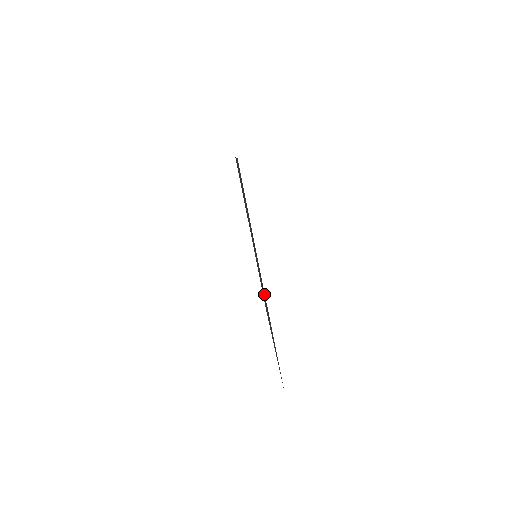
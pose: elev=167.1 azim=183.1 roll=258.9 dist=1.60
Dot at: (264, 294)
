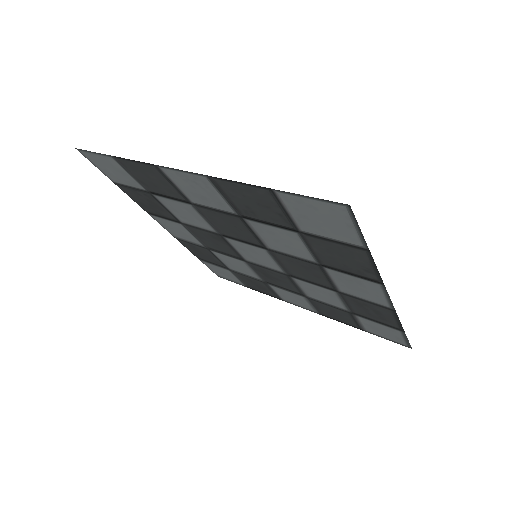
Dot at: (352, 296)
